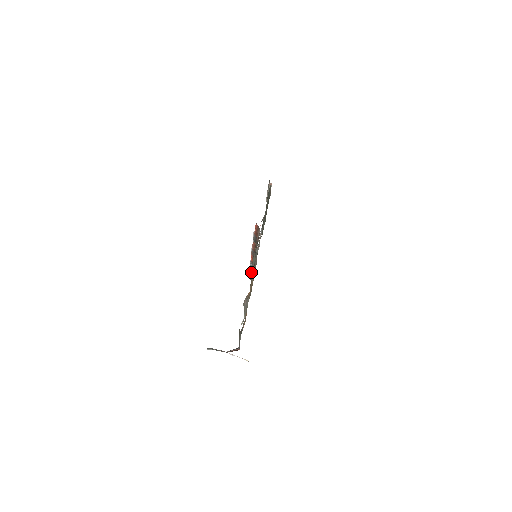
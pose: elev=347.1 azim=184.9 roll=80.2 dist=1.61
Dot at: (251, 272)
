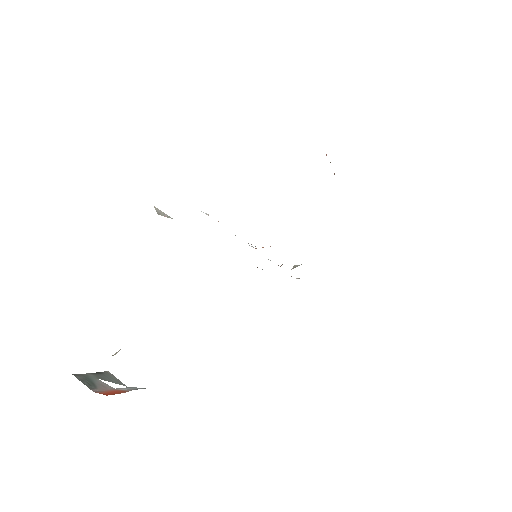
Dot at: occluded
